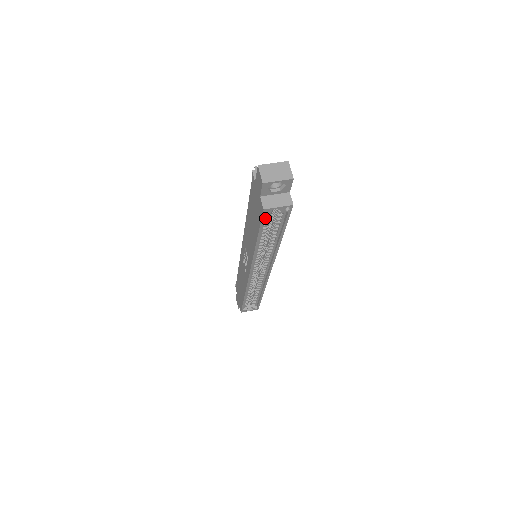
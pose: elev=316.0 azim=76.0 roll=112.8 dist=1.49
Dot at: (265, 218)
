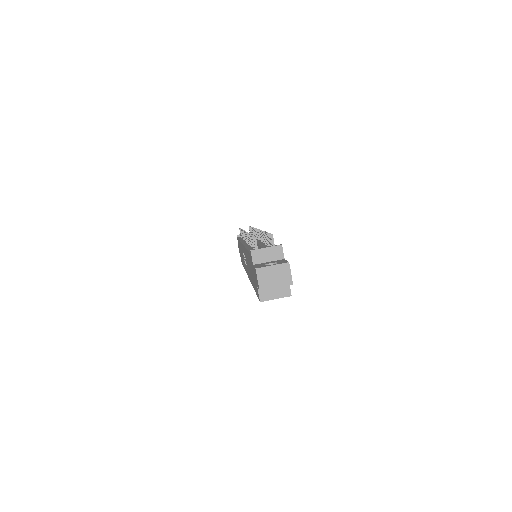
Dot at: occluded
